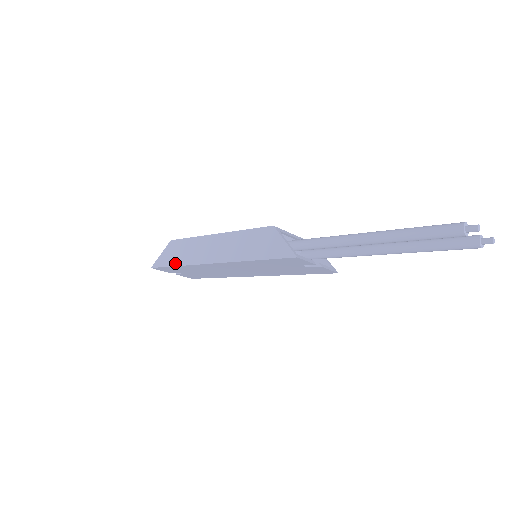
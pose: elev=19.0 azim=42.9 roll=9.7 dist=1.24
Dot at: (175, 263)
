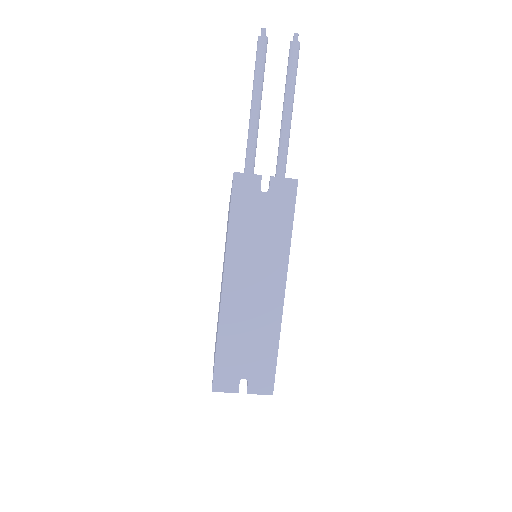
Dot at: (216, 345)
